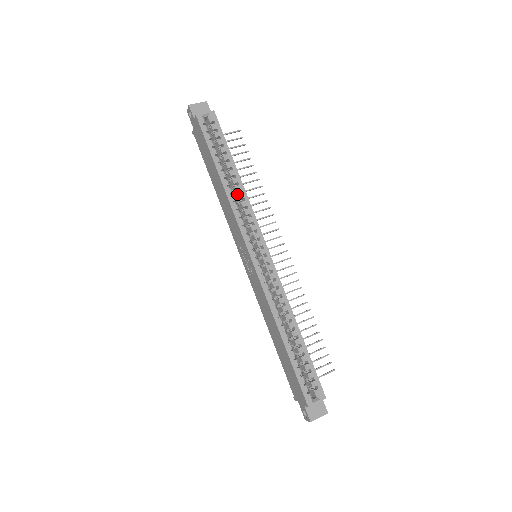
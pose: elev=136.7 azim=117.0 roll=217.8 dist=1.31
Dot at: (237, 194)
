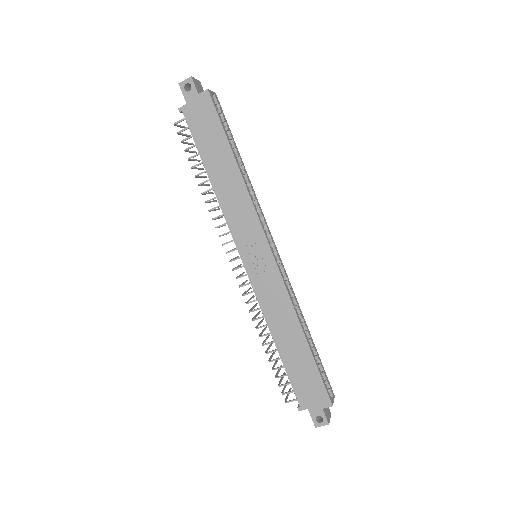
Dot at: occluded
